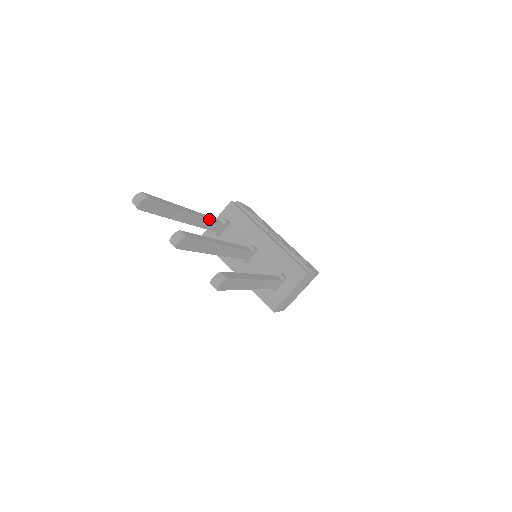
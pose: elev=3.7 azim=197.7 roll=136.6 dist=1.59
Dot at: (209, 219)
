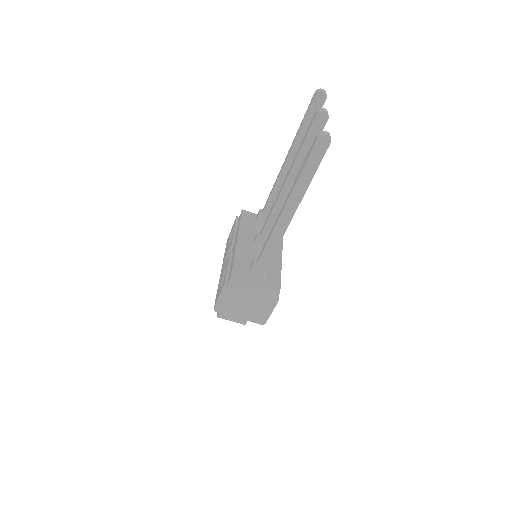
Dot at: occluded
